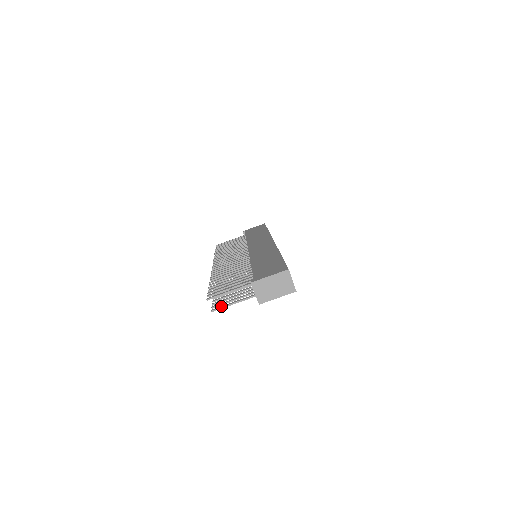
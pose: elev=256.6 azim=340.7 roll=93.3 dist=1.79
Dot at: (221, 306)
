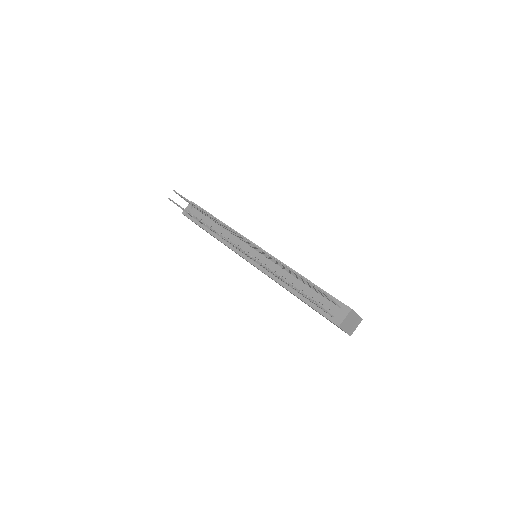
Dot at: occluded
